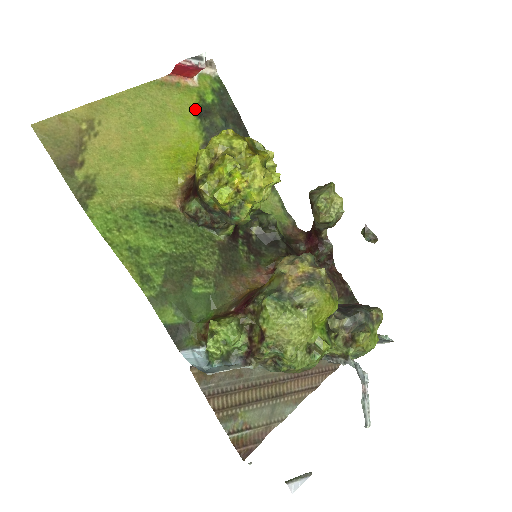
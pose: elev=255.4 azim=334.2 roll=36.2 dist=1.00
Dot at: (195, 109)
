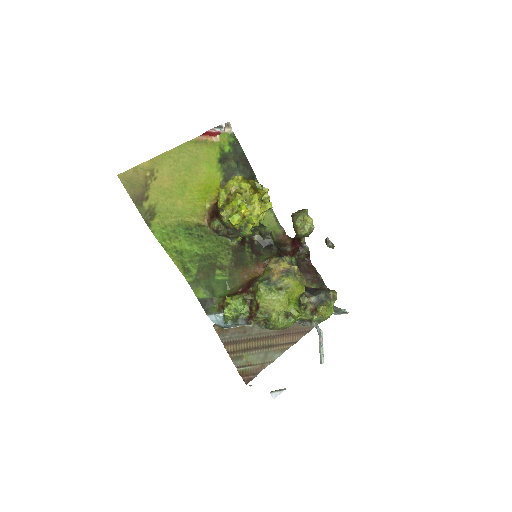
Dot at: (217, 157)
